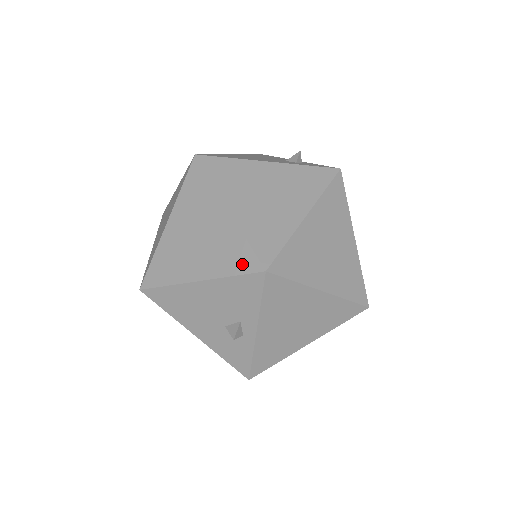
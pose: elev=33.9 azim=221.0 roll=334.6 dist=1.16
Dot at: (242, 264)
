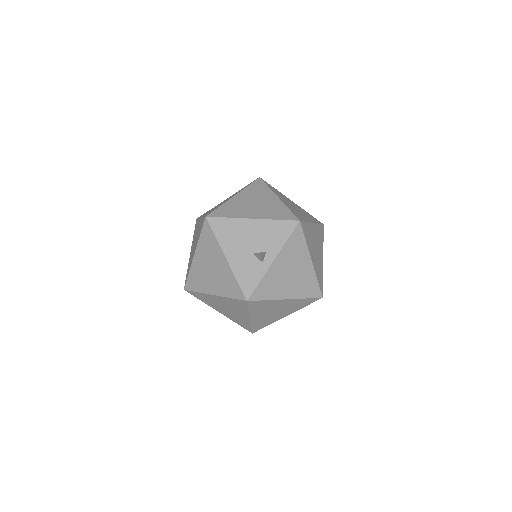
Dot at: (285, 216)
